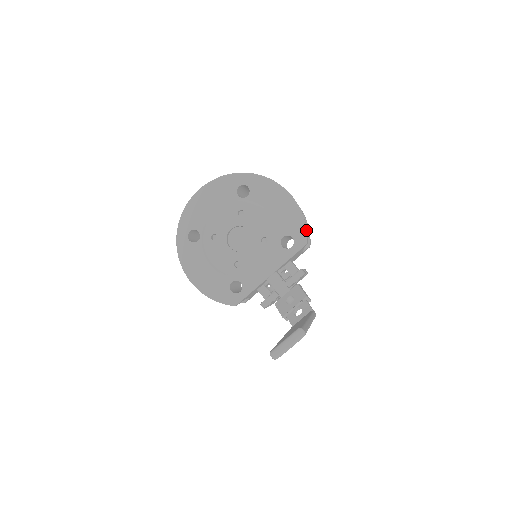
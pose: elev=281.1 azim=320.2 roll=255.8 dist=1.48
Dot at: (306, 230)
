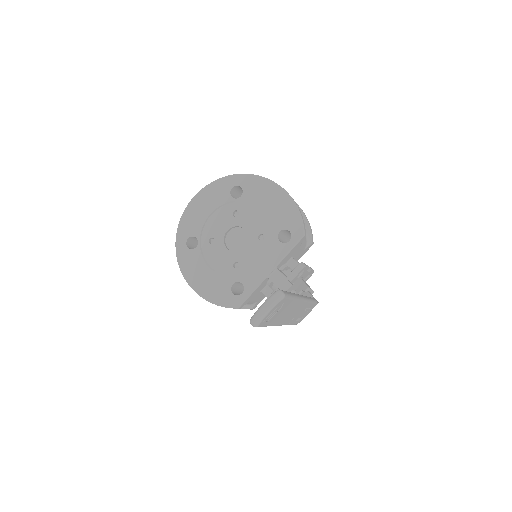
Dot at: (302, 221)
